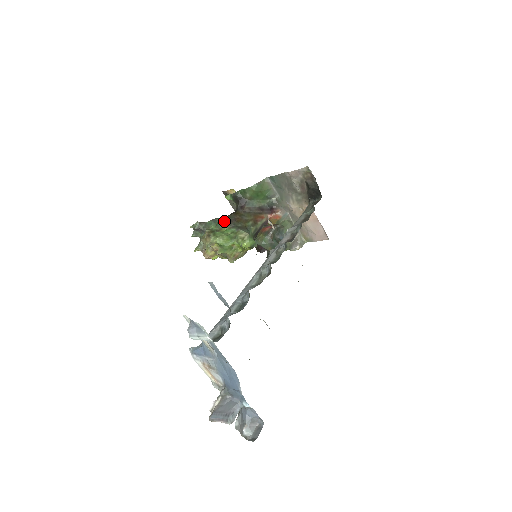
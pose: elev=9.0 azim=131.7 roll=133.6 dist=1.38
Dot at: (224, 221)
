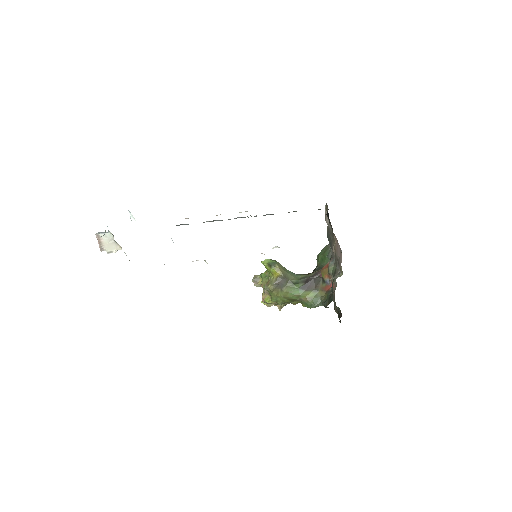
Dot at: occluded
